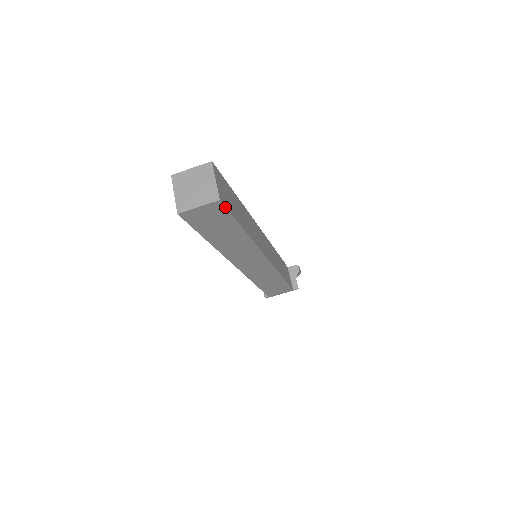
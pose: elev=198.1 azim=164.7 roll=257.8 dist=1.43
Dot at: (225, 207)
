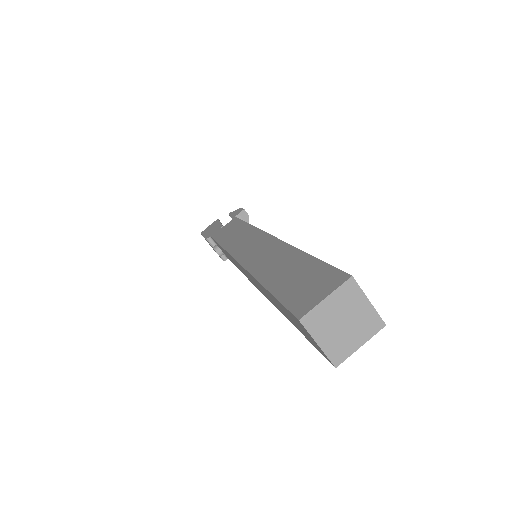
Dot at: occluded
